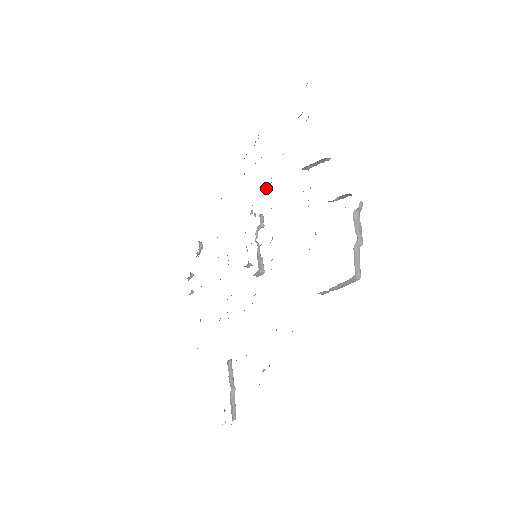
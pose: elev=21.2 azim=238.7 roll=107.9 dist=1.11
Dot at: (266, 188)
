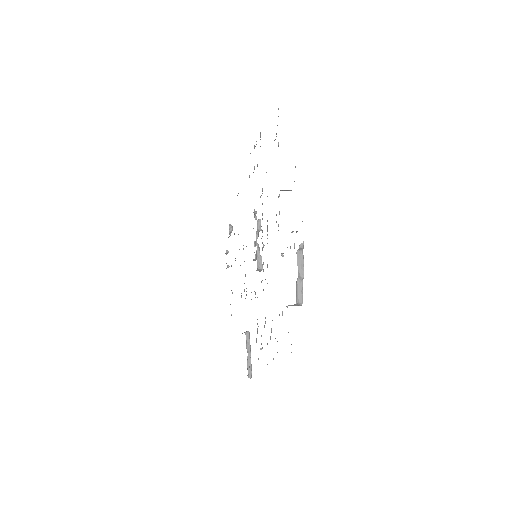
Dot at: occluded
